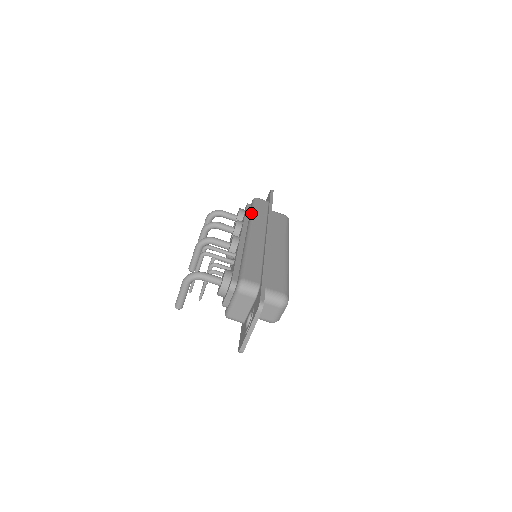
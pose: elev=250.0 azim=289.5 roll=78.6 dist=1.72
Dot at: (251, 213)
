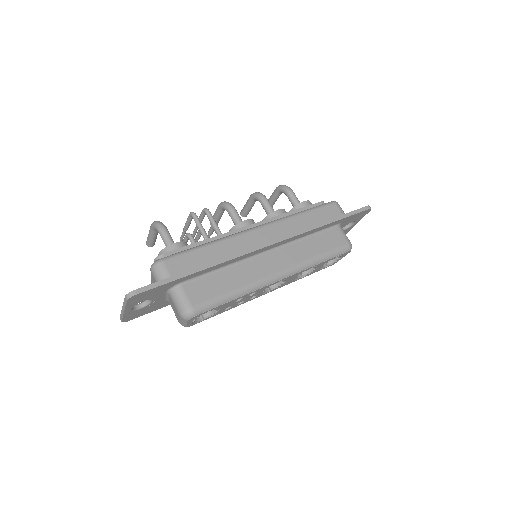
Dot at: (298, 212)
